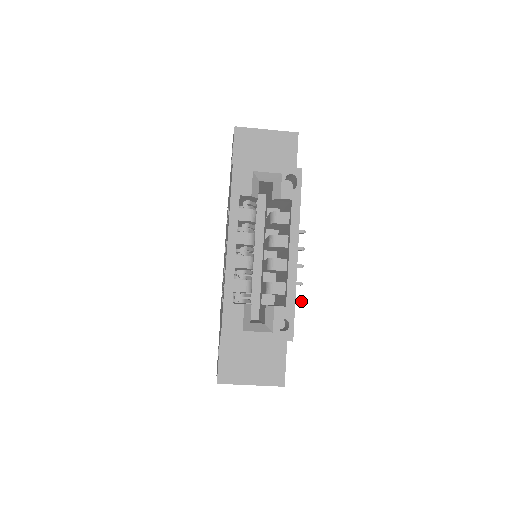
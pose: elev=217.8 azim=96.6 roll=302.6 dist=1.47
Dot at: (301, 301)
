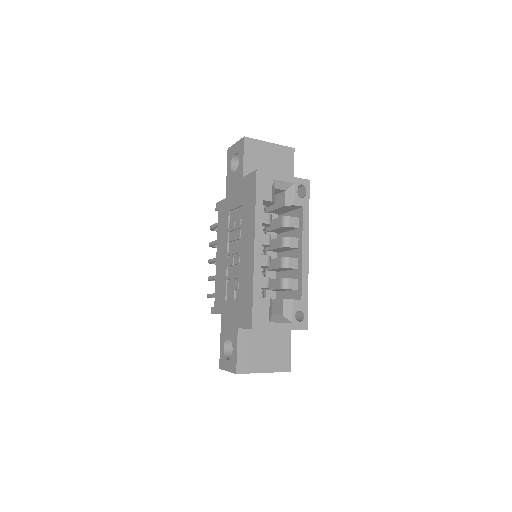
Dot at: occluded
